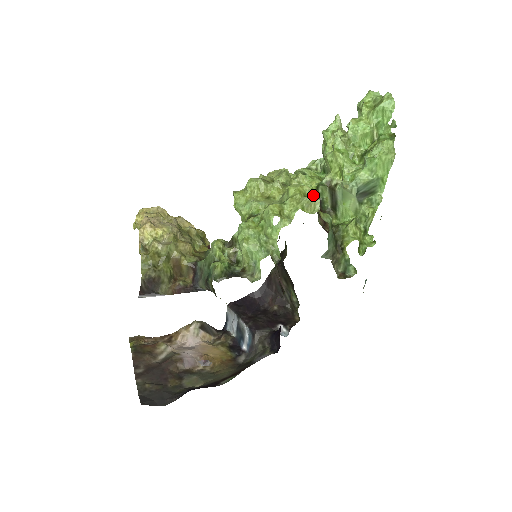
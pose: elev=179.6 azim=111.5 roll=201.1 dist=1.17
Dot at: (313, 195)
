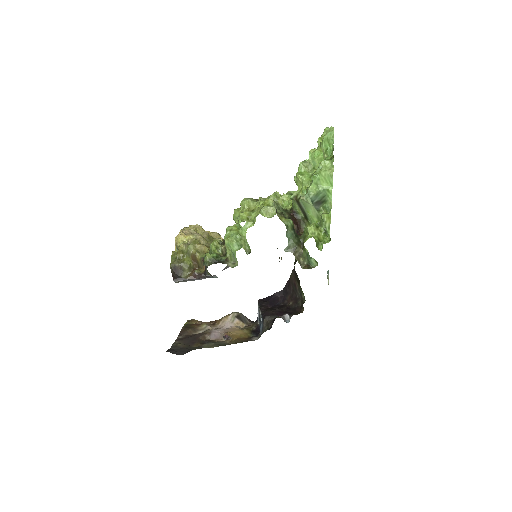
Dot at: (291, 208)
